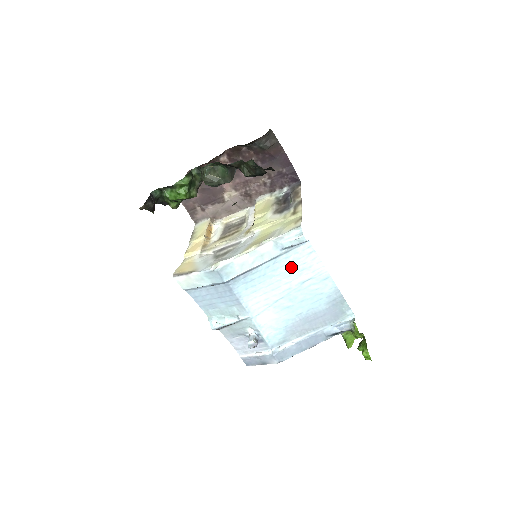
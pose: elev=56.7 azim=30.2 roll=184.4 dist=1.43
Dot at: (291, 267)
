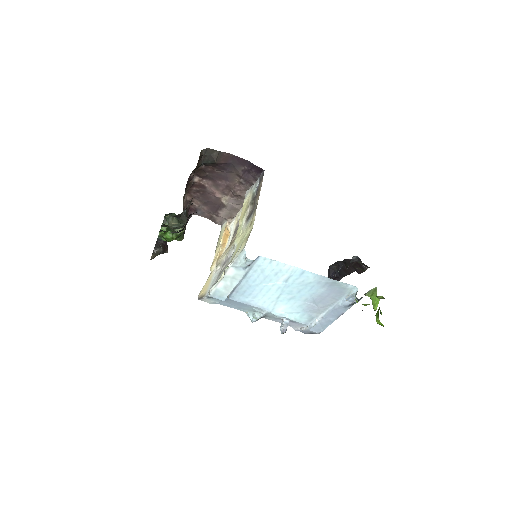
Dot at: (265, 275)
